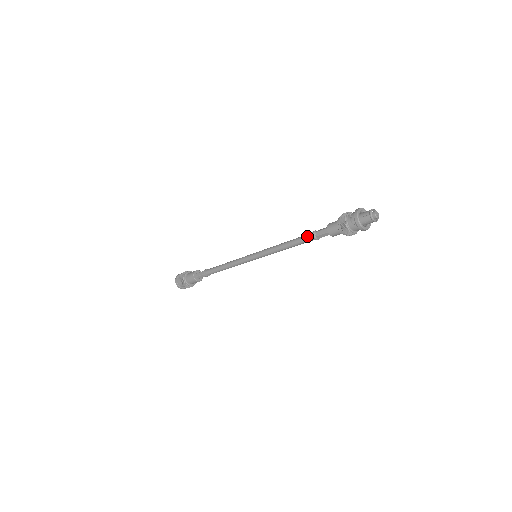
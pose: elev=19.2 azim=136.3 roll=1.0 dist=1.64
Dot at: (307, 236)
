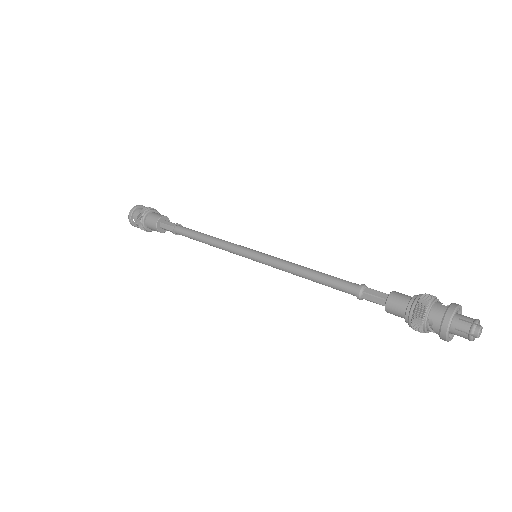
Dot at: occluded
